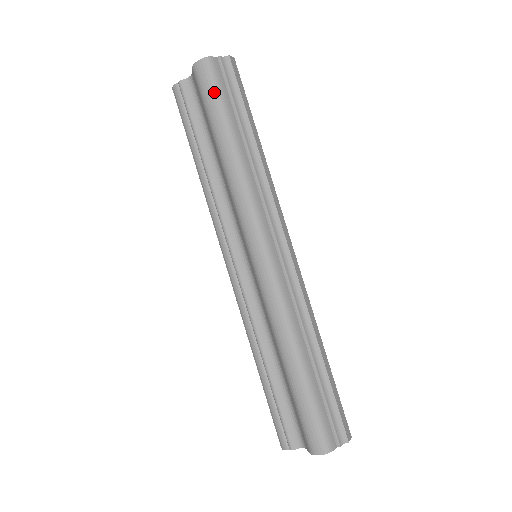
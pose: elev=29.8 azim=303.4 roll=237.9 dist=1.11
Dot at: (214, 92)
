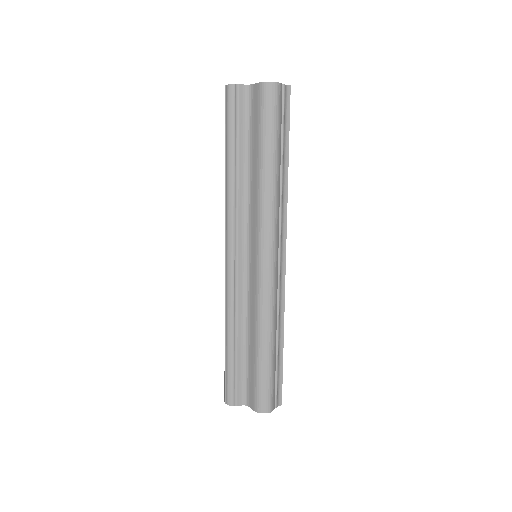
Dot at: (274, 115)
